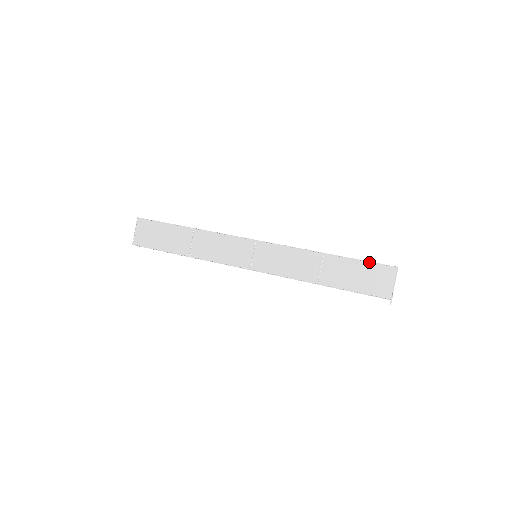
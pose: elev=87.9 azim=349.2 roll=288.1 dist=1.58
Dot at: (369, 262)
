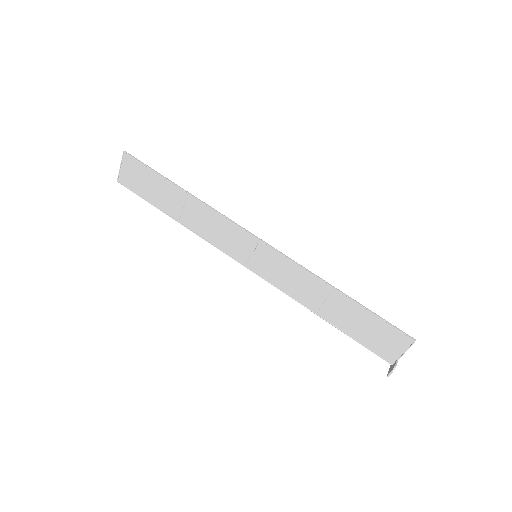
Dot at: (384, 321)
